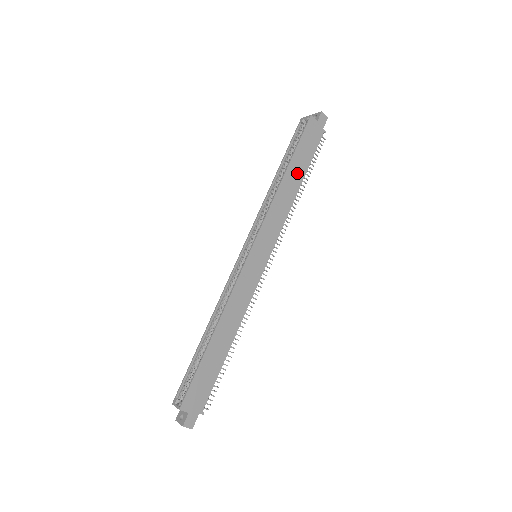
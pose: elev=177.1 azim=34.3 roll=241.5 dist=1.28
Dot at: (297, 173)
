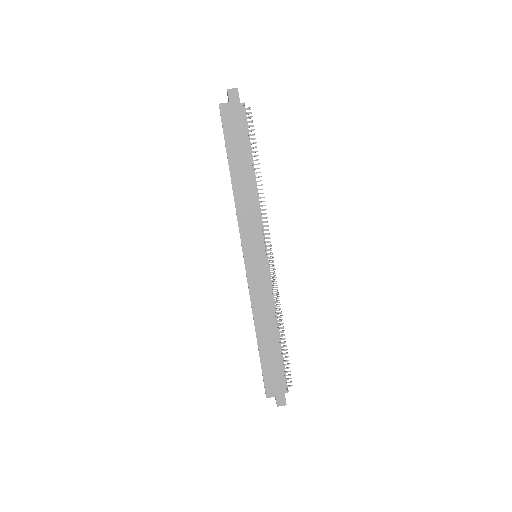
Dot at: (242, 165)
